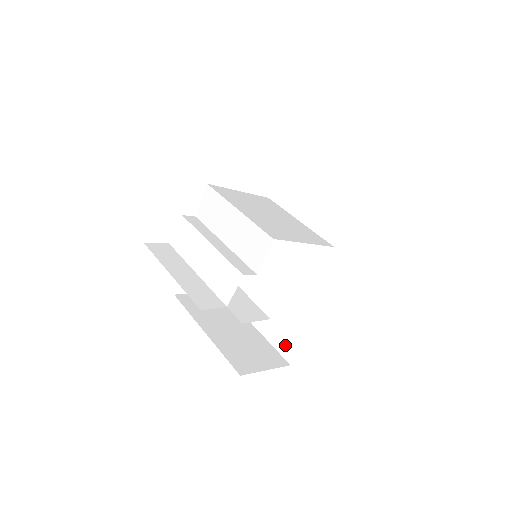
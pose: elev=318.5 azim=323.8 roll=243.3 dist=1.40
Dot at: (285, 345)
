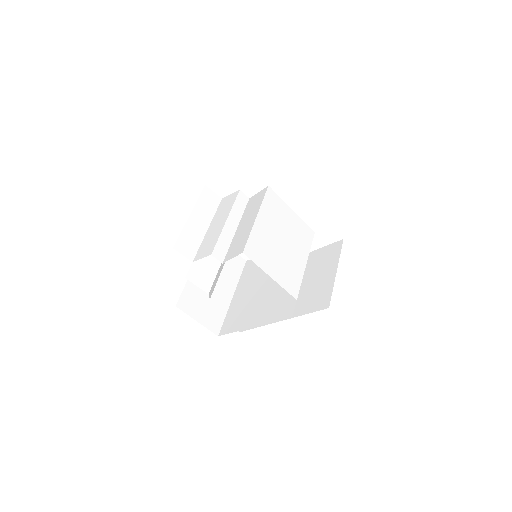
Dot at: (228, 323)
